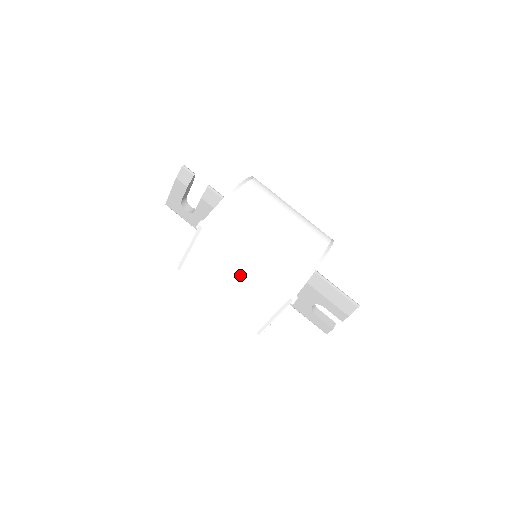
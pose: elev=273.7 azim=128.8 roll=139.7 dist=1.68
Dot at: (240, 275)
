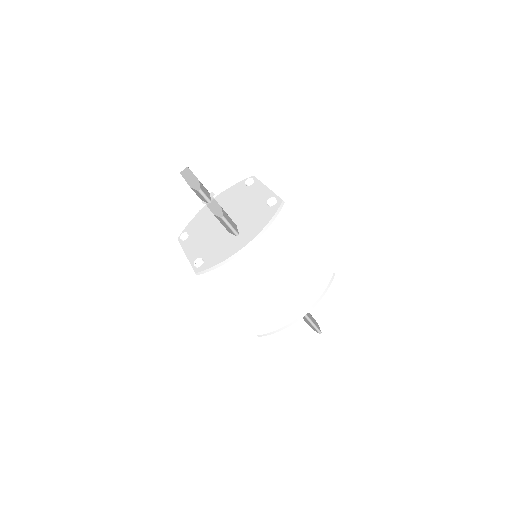
Dot at: occluded
